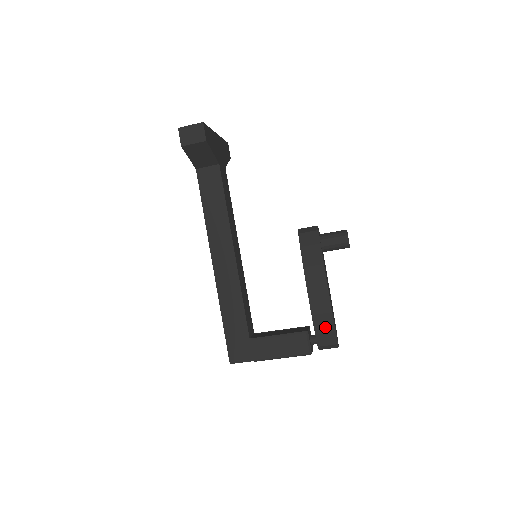
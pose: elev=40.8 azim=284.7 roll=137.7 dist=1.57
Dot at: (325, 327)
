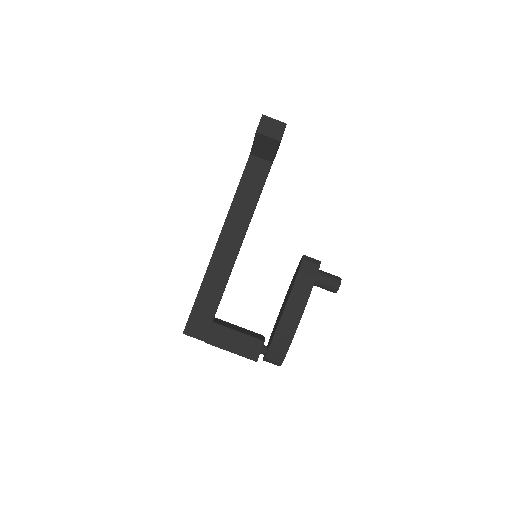
Dot at: (281, 346)
